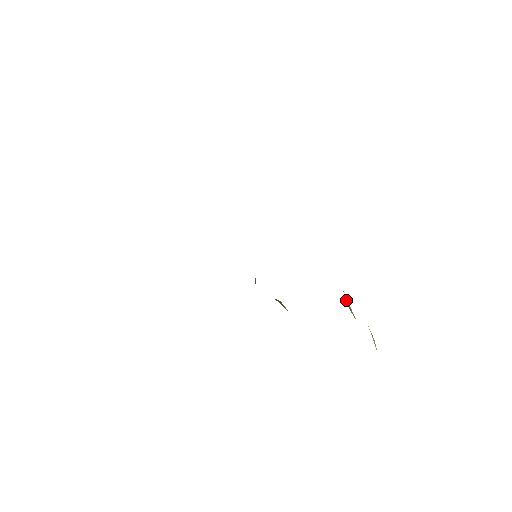
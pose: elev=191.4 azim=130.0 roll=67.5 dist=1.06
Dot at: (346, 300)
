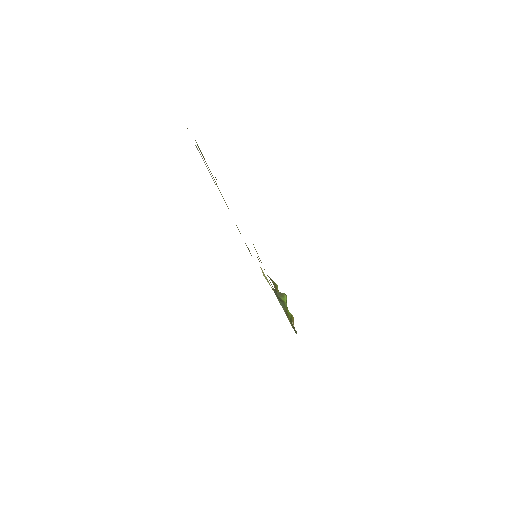
Dot at: occluded
